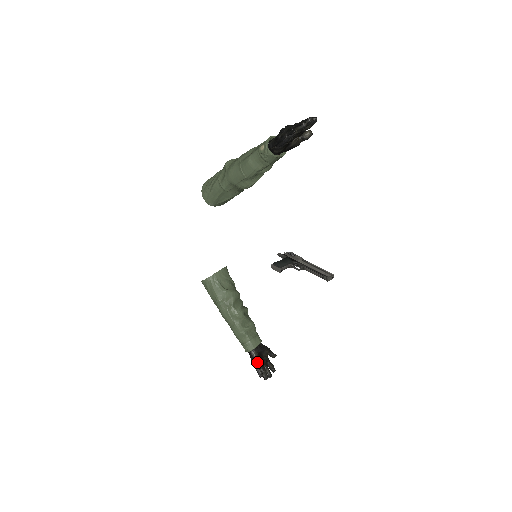
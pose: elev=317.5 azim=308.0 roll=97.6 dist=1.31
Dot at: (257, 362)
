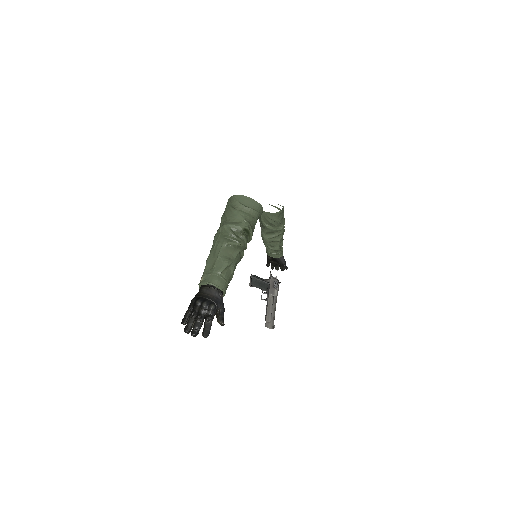
Dot at: (268, 261)
